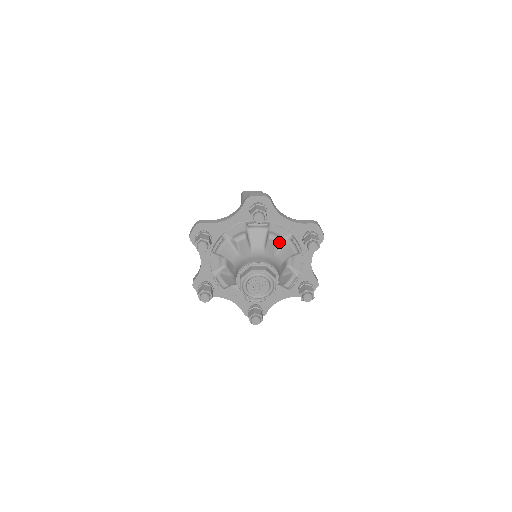
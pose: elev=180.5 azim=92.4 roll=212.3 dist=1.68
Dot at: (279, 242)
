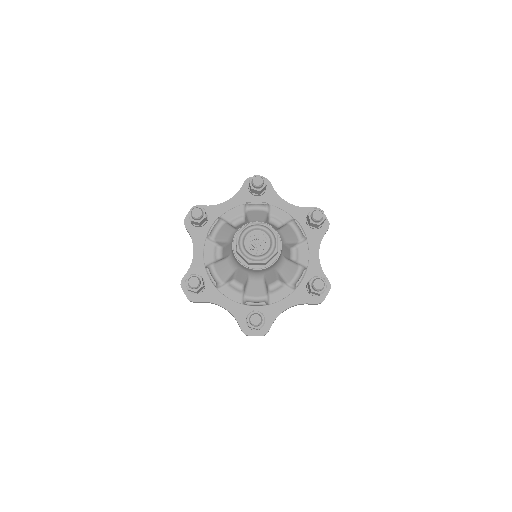
Dot at: occluded
